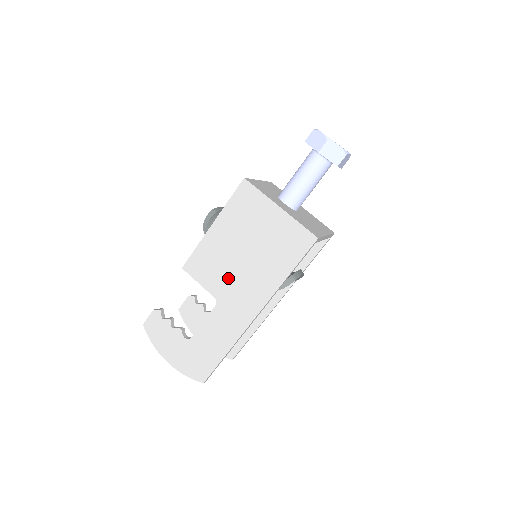
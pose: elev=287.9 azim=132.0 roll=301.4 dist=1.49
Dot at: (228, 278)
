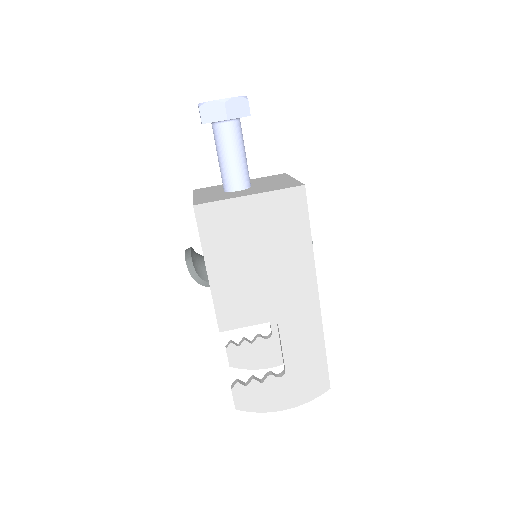
Dot at: (266, 295)
